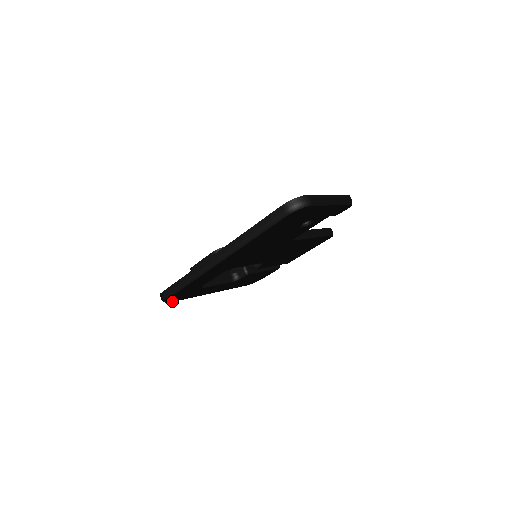
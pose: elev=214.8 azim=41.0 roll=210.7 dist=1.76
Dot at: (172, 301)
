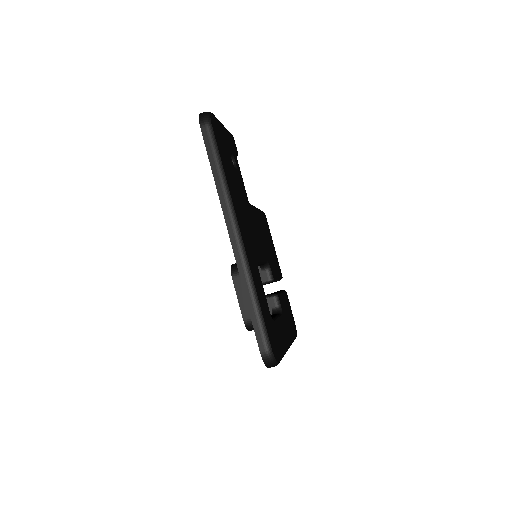
Dot at: (278, 360)
